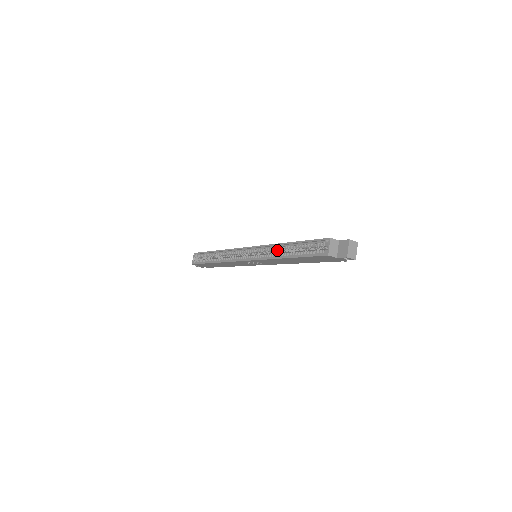
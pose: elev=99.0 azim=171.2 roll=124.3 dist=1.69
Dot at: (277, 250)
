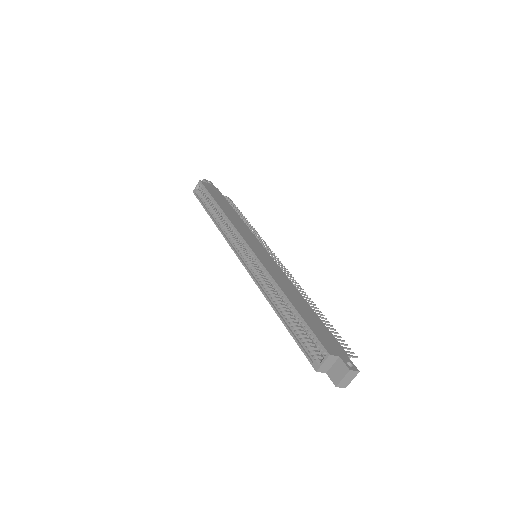
Dot at: (274, 289)
